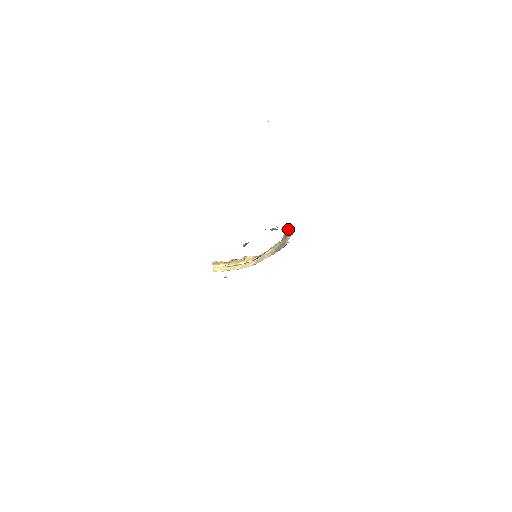
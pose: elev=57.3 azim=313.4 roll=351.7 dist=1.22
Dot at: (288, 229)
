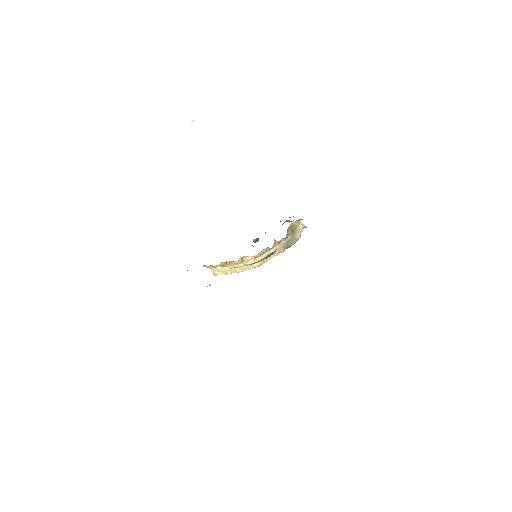
Dot at: (293, 223)
